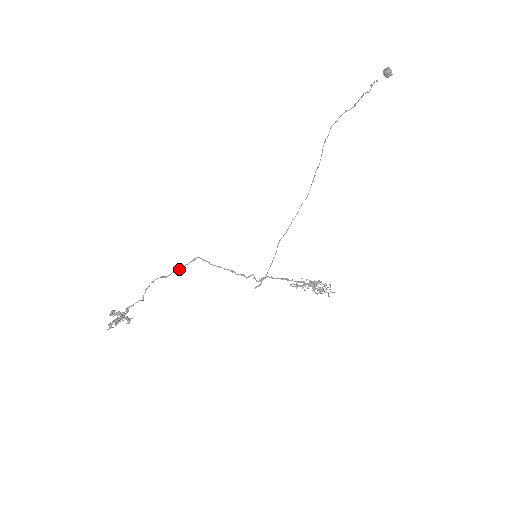
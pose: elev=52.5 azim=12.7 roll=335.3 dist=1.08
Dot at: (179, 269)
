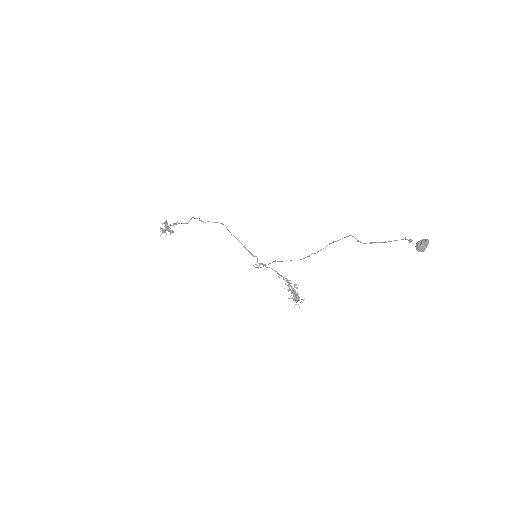
Dot at: (214, 222)
